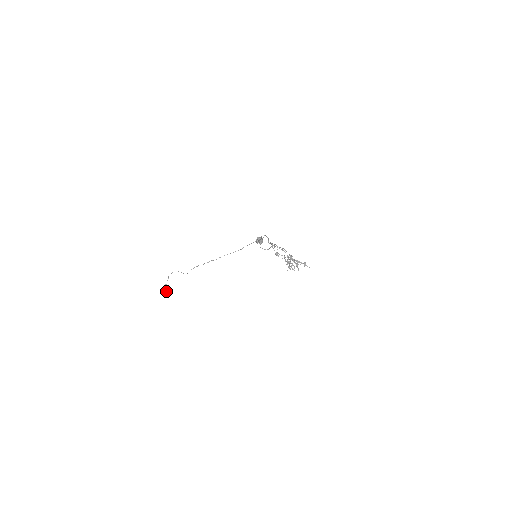
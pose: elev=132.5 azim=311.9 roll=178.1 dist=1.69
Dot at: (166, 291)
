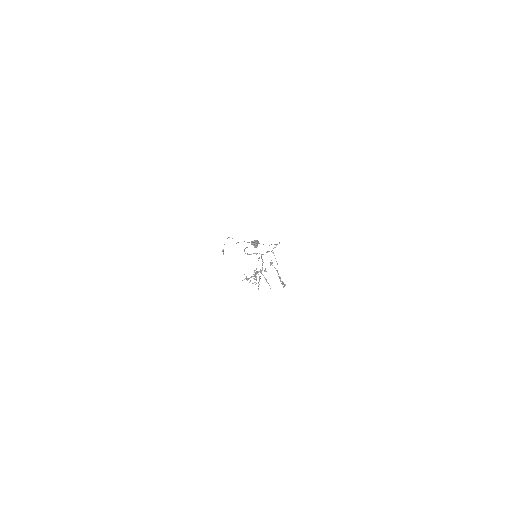
Dot at: (223, 250)
